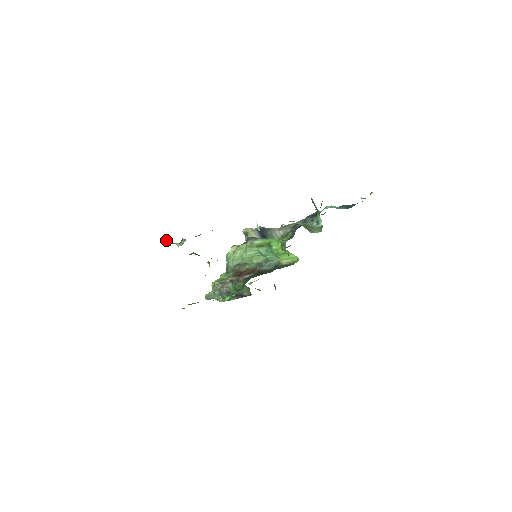
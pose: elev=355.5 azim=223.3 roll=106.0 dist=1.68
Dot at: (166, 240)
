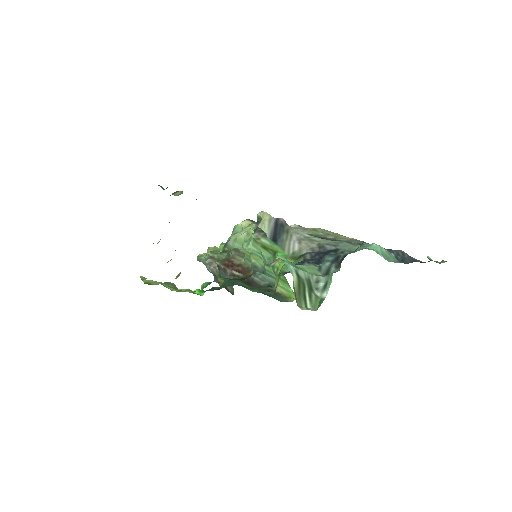
Dot at: occluded
